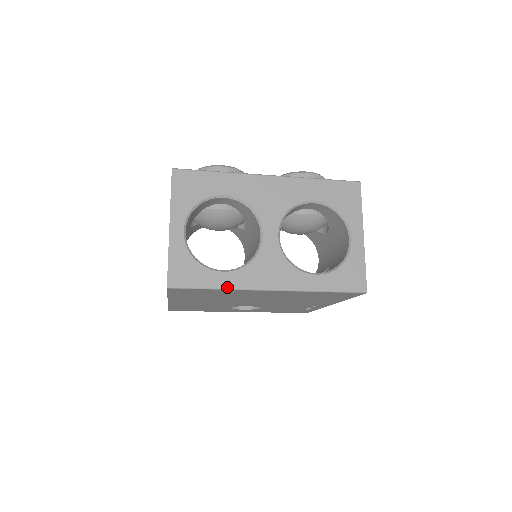
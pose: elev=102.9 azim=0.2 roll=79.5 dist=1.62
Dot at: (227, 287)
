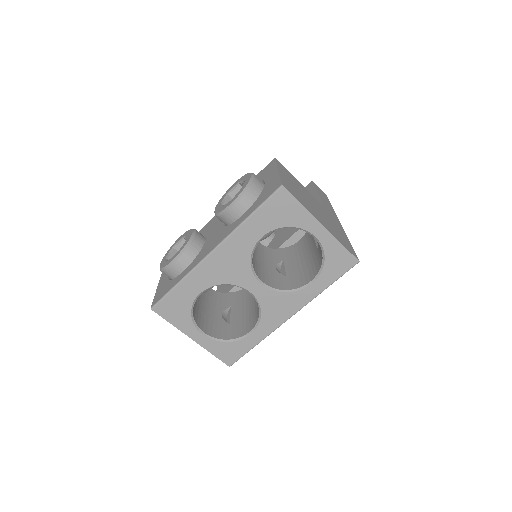
Dot at: (262, 339)
